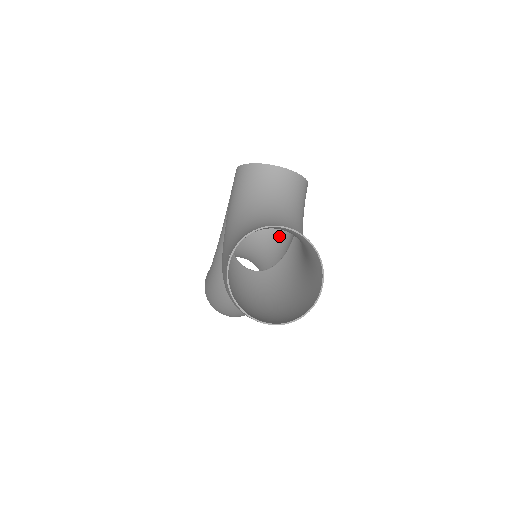
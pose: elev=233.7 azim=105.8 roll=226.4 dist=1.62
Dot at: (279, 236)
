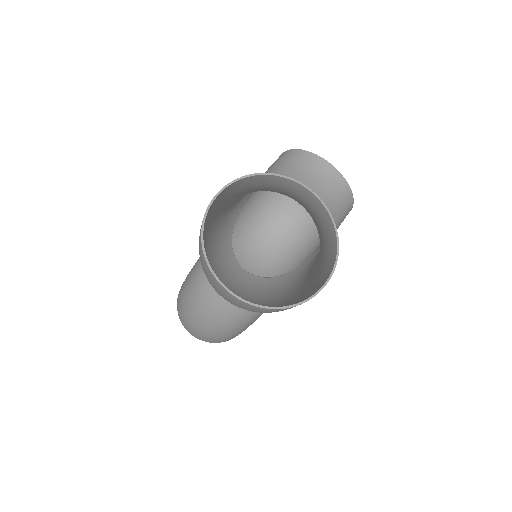
Dot at: (292, 260)
